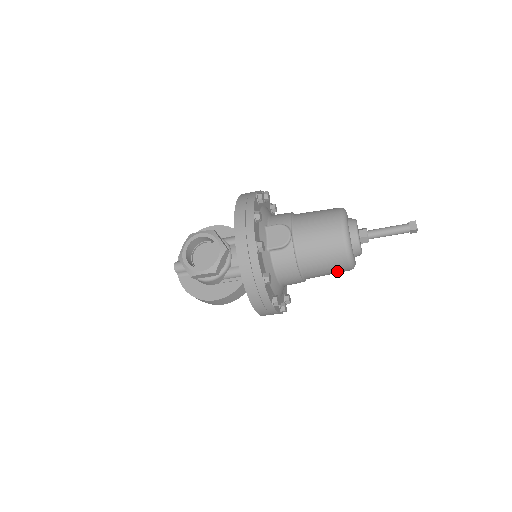
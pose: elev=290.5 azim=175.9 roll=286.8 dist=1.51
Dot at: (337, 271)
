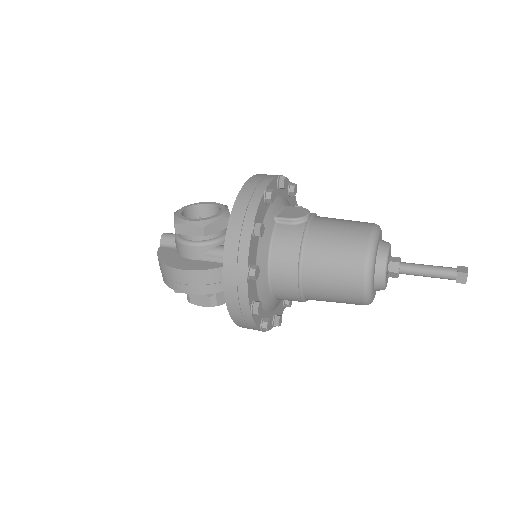
Dot at: (346, 283)
